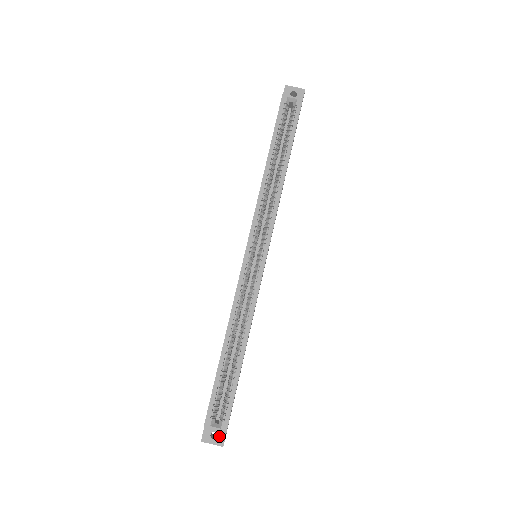
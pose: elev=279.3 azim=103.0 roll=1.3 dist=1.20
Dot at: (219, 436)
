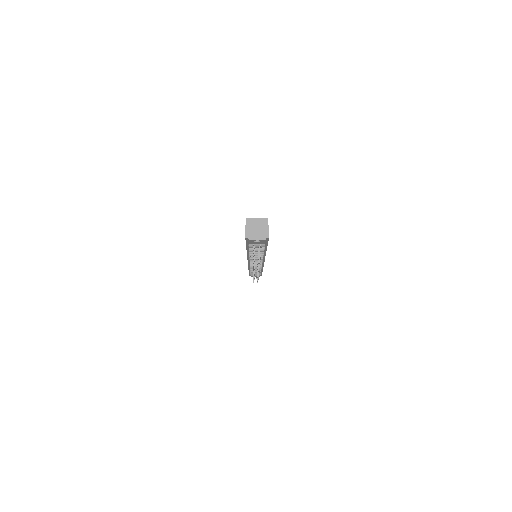
Dot at: occluded
